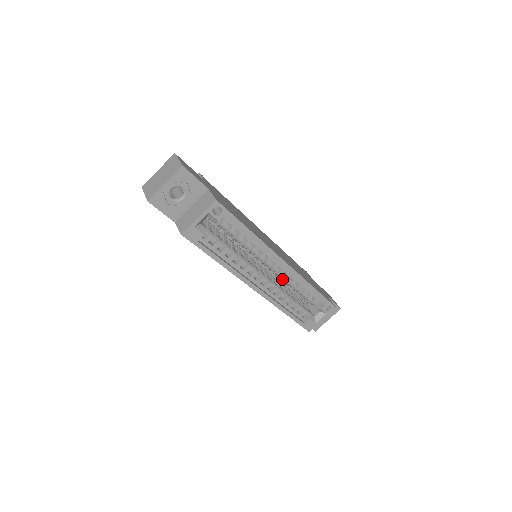
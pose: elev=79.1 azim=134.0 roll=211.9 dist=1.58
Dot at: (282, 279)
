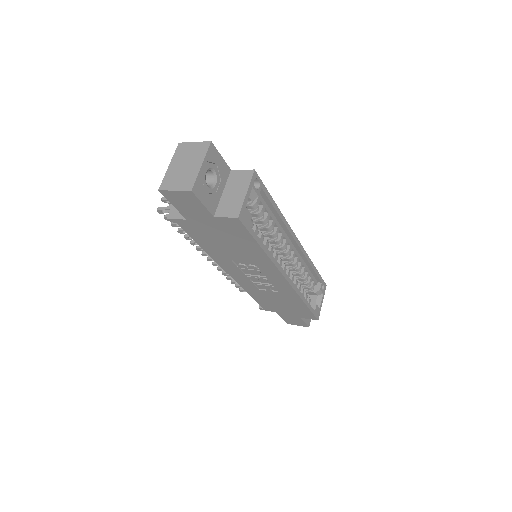
Dot at: (293, 265)
